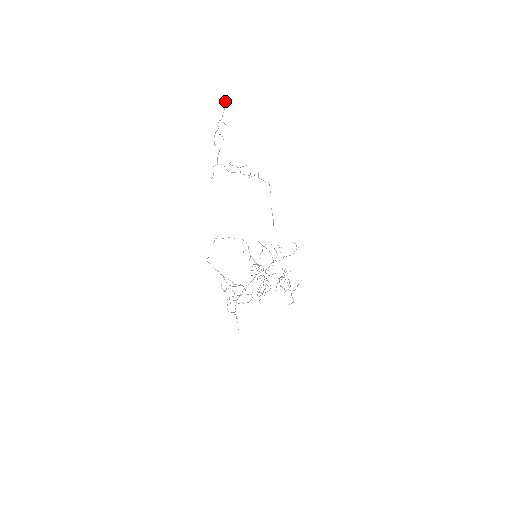
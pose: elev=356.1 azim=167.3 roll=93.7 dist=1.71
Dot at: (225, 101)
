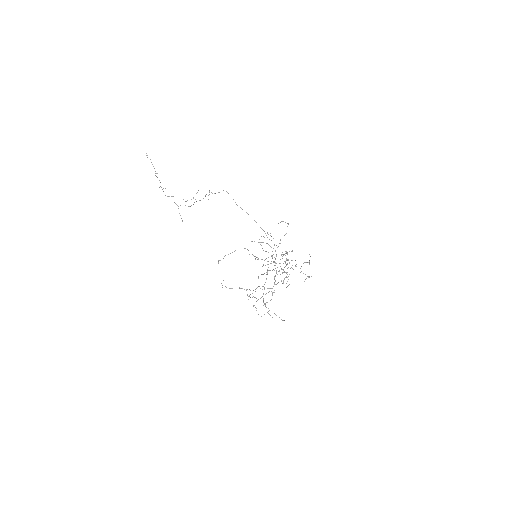
Dot at: (147, 157)
